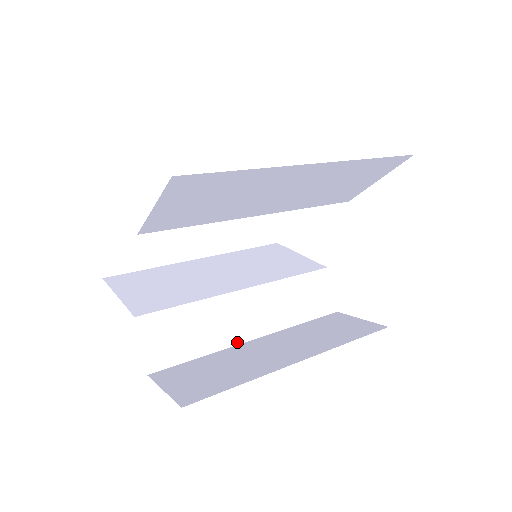
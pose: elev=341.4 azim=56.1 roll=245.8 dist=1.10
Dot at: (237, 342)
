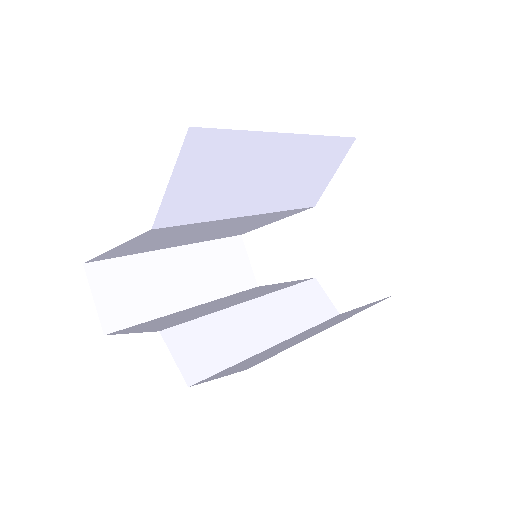
Dot at: (263, 348)
